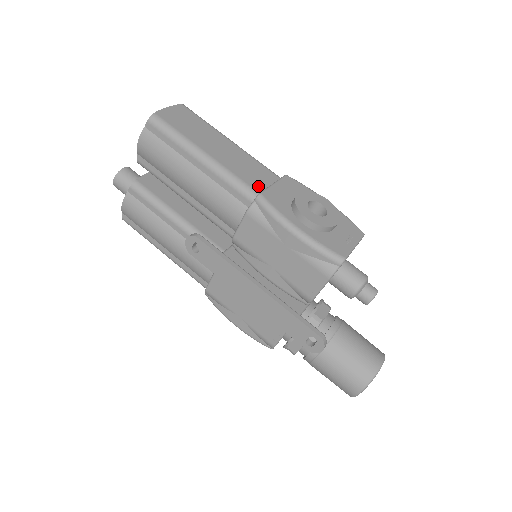
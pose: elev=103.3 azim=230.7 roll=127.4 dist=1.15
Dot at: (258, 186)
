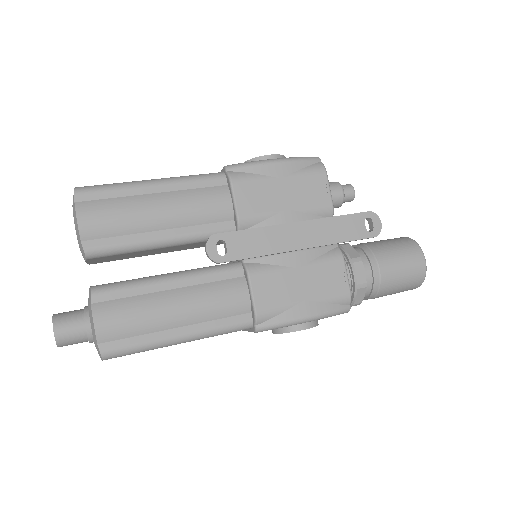
Dot at: occluded
